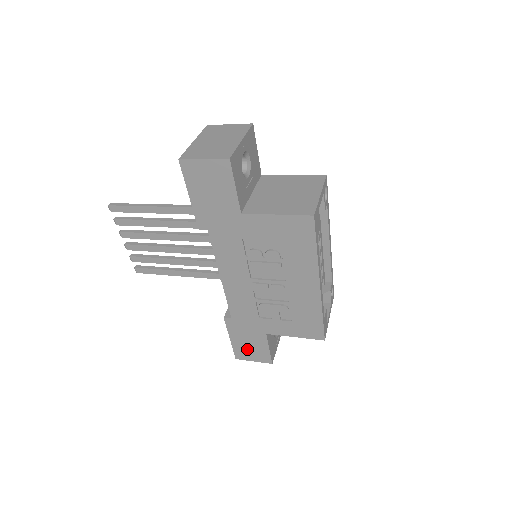
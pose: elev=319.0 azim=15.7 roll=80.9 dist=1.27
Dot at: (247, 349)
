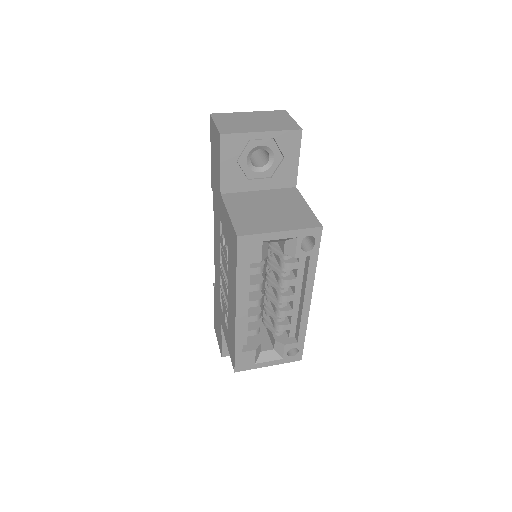
Dot at: (217, 326)
